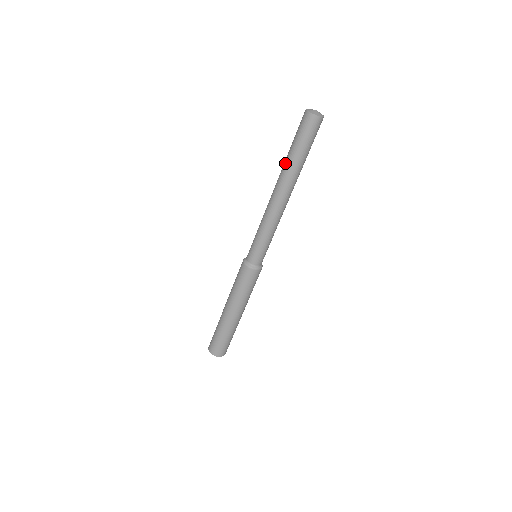
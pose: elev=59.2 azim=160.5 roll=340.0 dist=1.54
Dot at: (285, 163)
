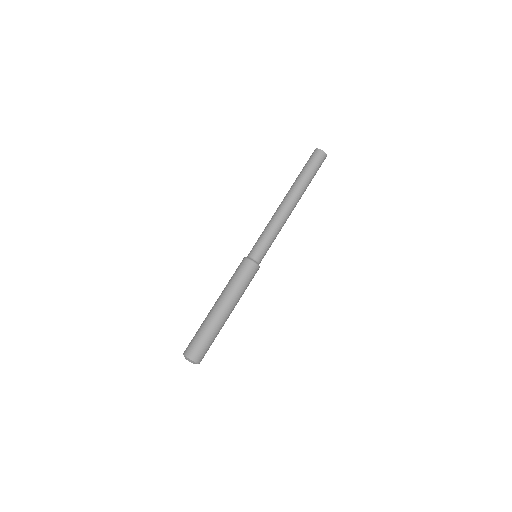
Dot at: (297, 181)
